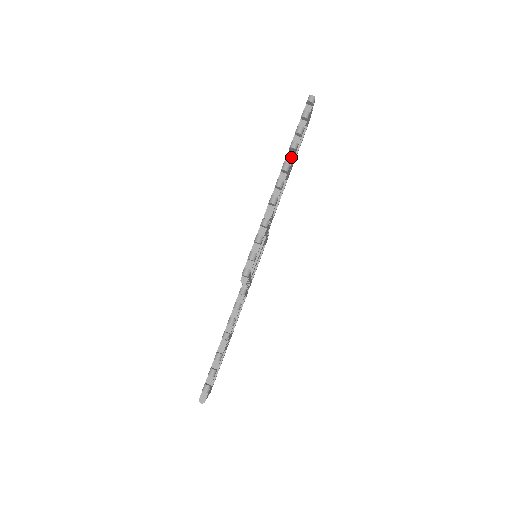
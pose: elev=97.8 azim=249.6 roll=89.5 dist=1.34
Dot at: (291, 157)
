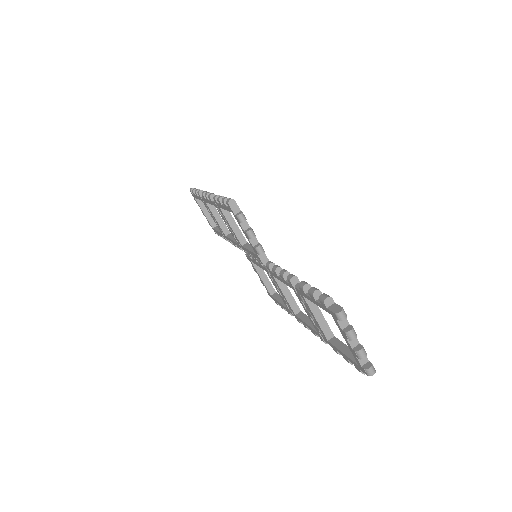
Dot at: occluded
